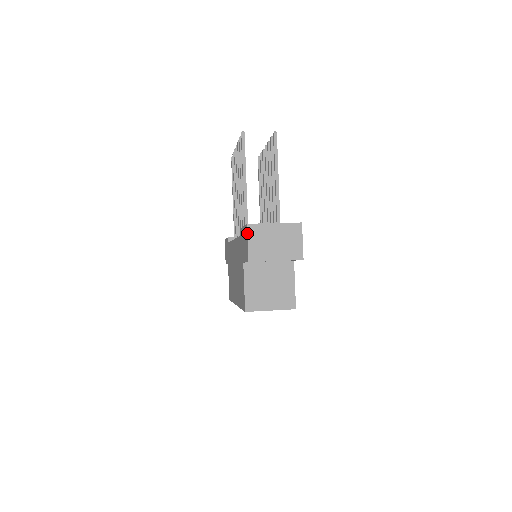
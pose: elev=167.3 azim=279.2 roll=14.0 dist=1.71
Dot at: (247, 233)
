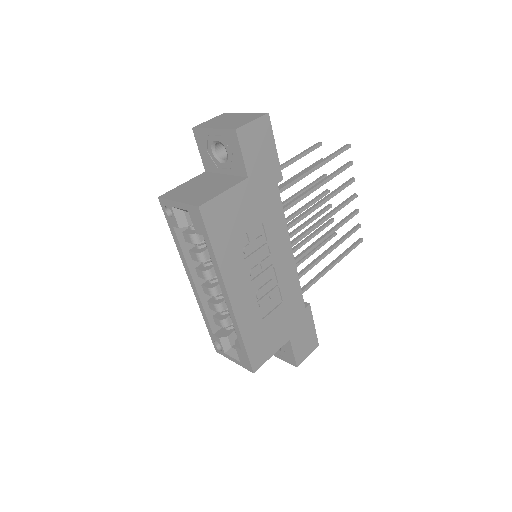
Dot at: (216, 117)
